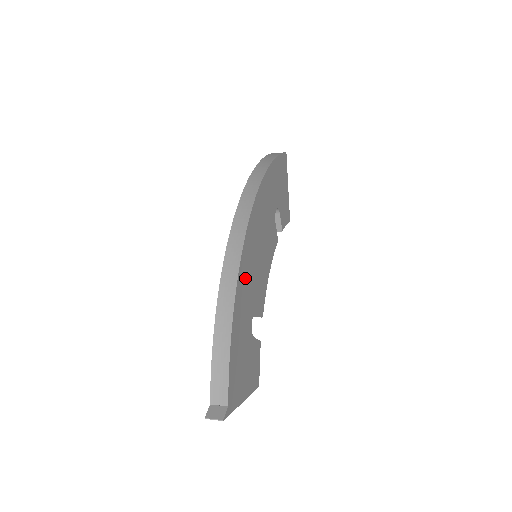
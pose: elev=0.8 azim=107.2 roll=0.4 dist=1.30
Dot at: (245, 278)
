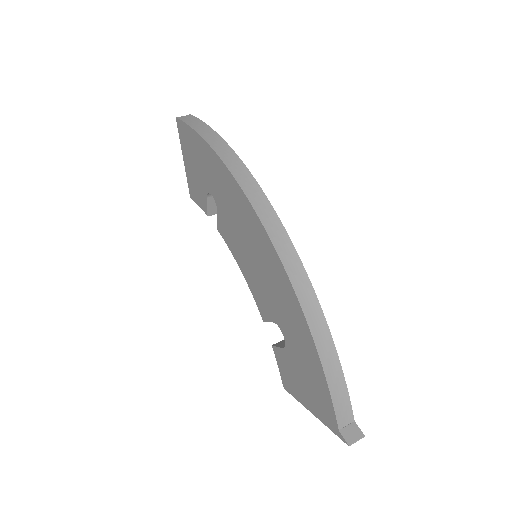
Dot at: occluded
